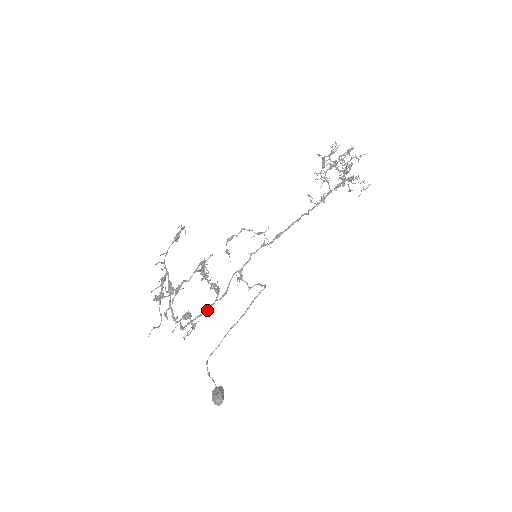
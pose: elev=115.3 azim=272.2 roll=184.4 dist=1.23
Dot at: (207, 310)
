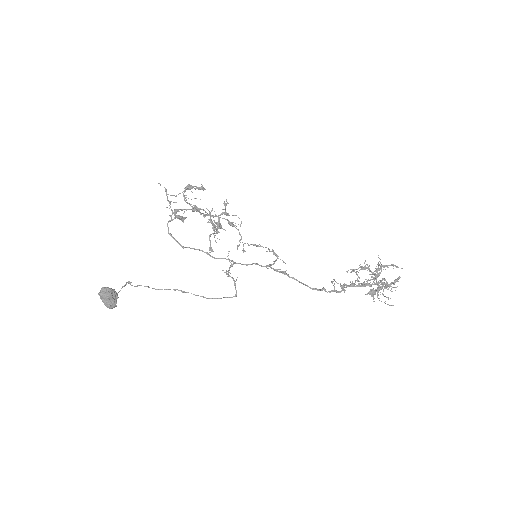
Dot at: occluded
